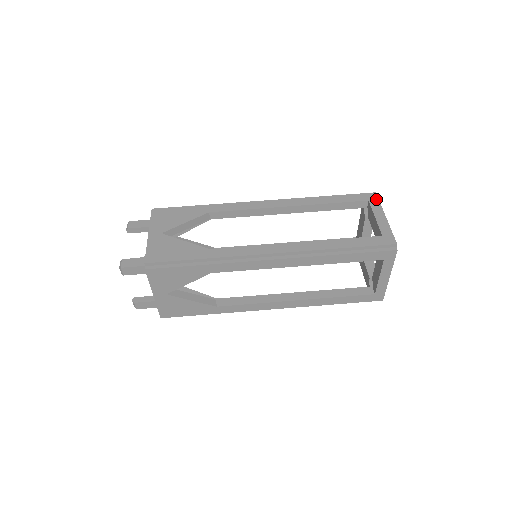
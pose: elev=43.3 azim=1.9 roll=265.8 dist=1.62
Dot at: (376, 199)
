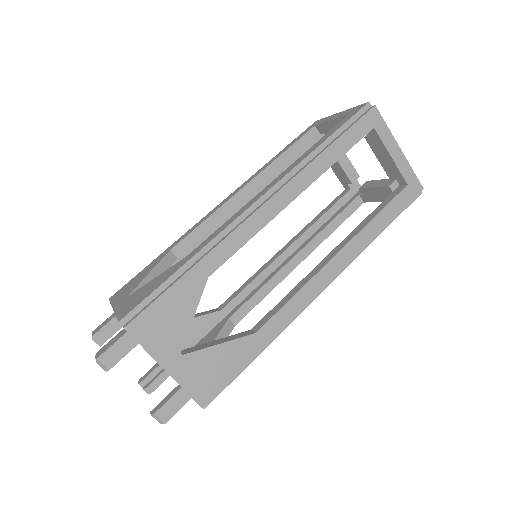
Dot at: (320, 120)
